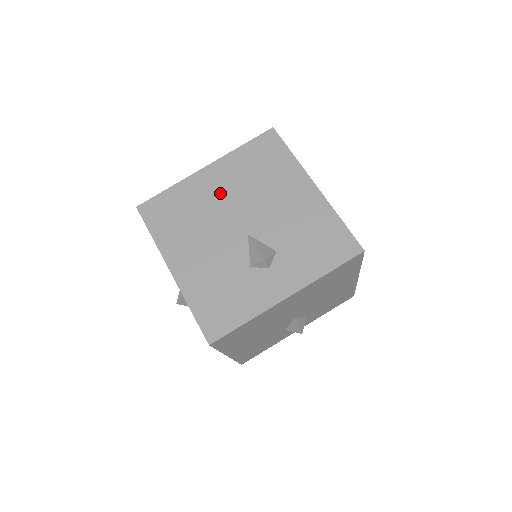
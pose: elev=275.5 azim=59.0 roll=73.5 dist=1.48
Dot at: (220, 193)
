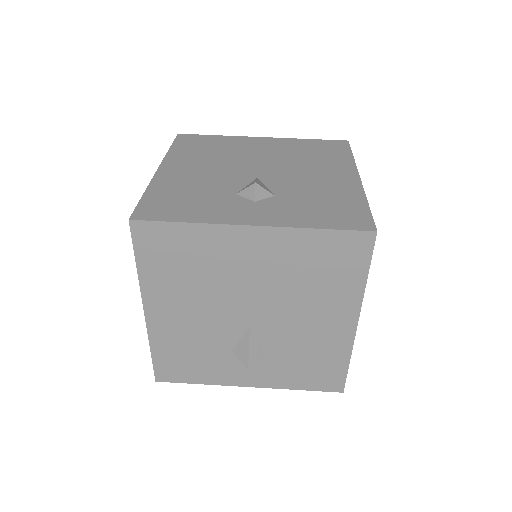
Dot at: (259, 151)
